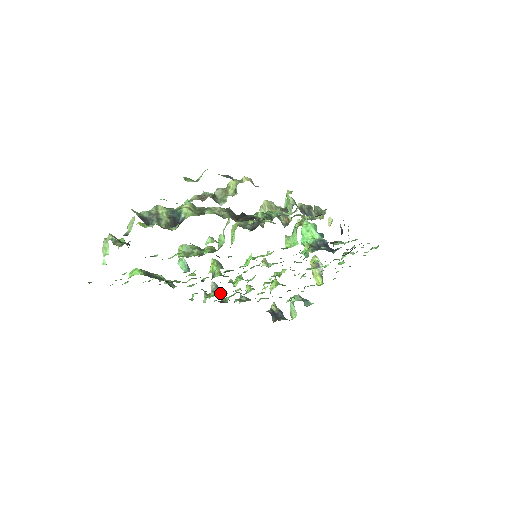
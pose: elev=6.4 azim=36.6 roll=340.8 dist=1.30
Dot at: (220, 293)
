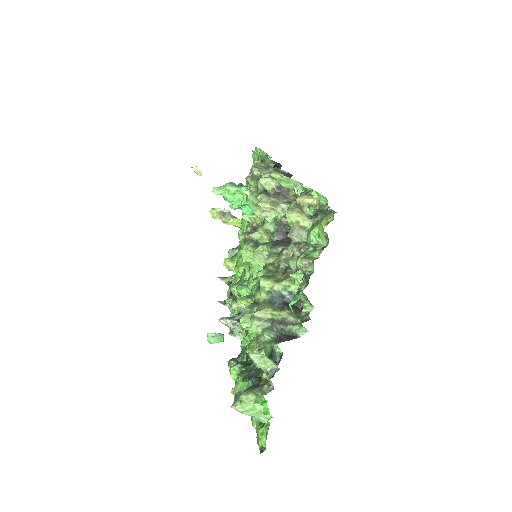
Dot at: occluded
